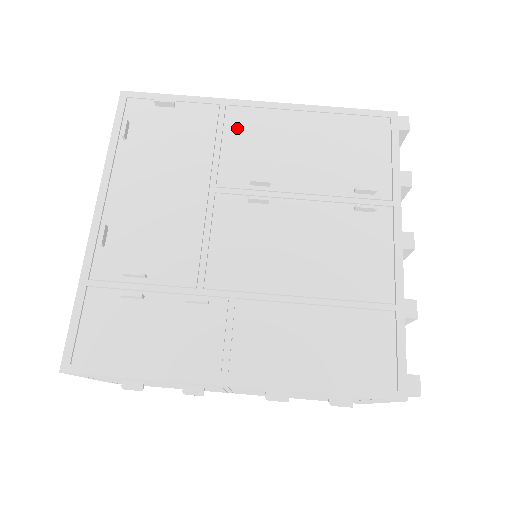
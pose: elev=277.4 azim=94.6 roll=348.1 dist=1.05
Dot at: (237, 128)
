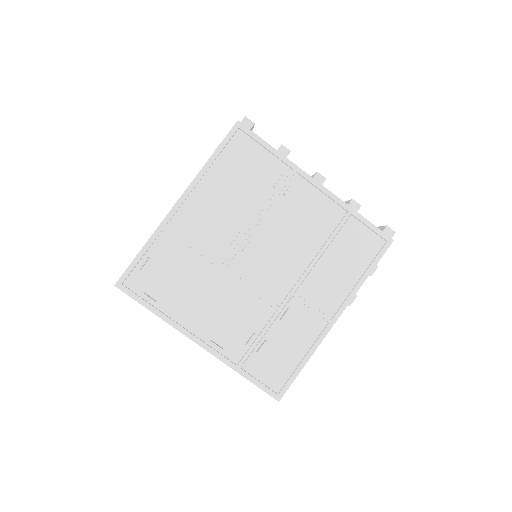
Dot at: (189, 228)
